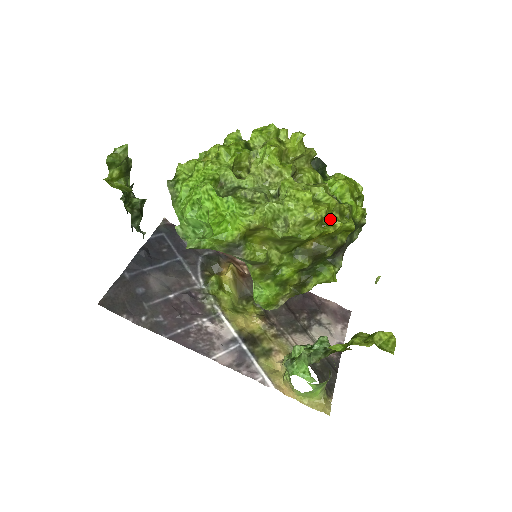
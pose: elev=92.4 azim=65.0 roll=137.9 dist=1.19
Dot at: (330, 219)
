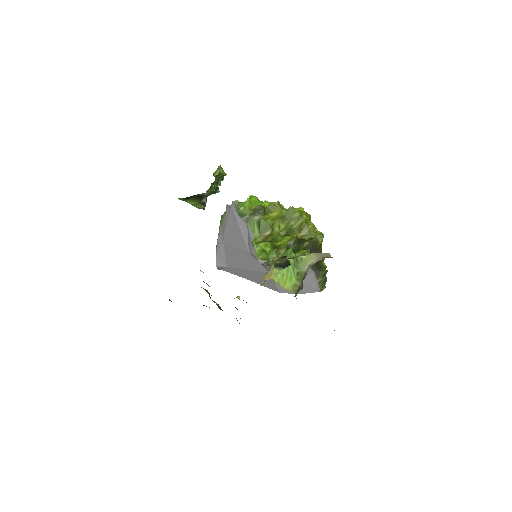
Dot at: occluded
